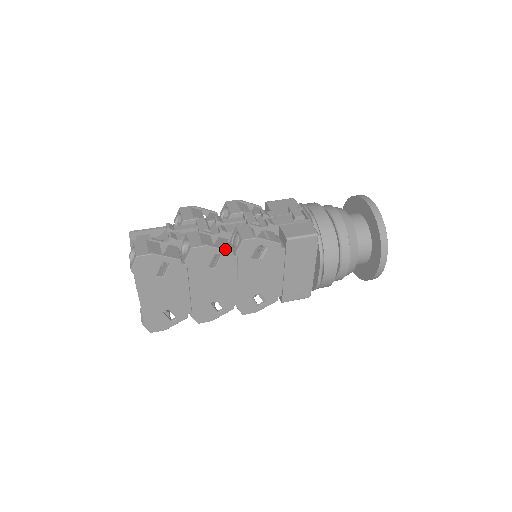
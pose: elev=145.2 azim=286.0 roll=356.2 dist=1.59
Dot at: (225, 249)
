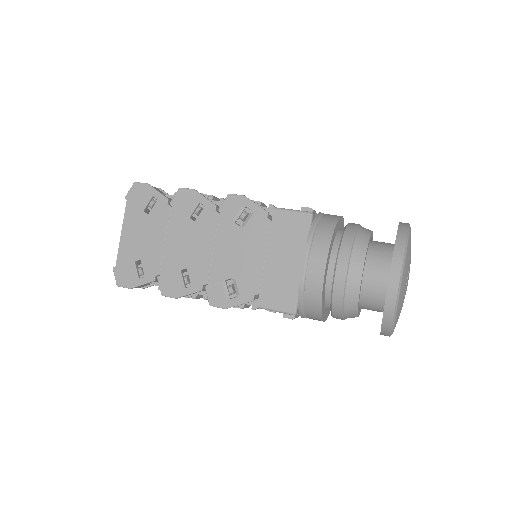
Dot at: occluded
